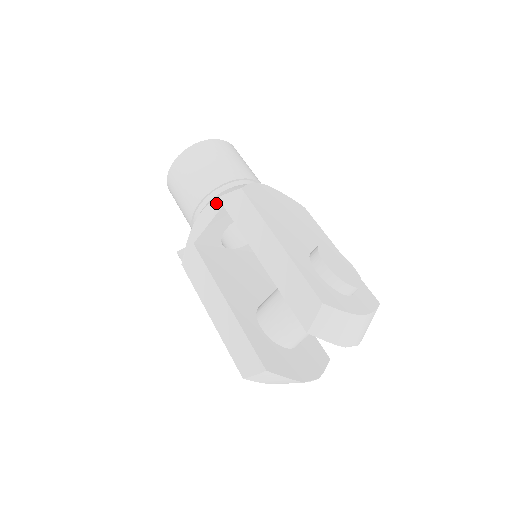
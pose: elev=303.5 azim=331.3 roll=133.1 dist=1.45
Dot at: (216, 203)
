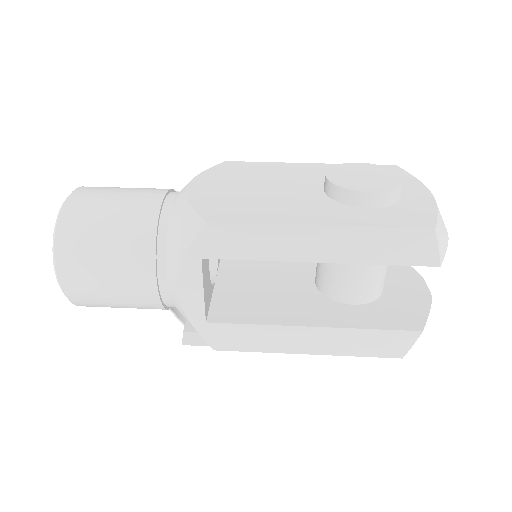
Dot at: (188, 265)
